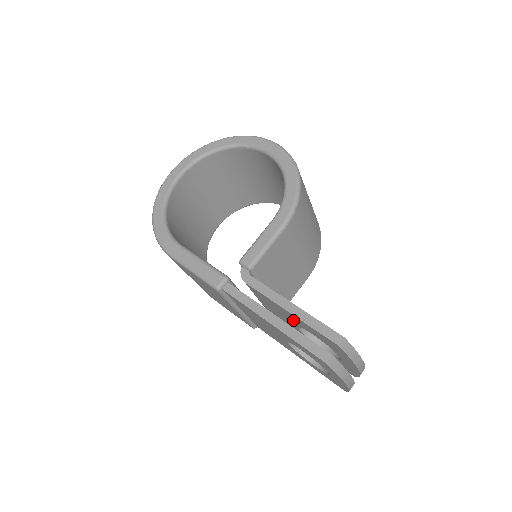
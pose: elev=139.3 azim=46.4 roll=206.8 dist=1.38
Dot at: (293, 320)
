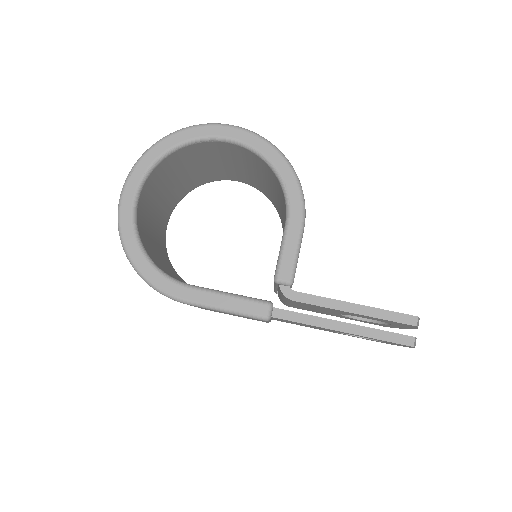
Dot at: occluded
